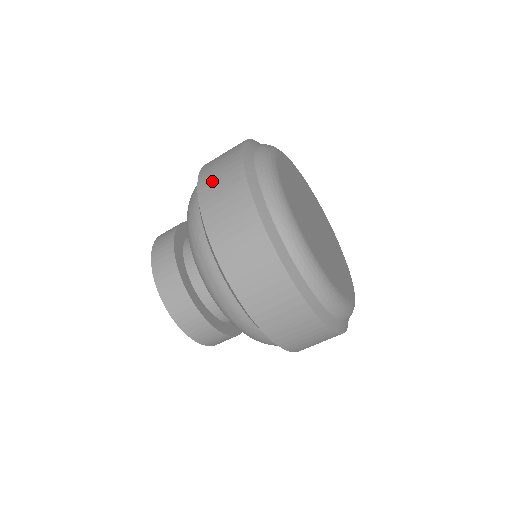
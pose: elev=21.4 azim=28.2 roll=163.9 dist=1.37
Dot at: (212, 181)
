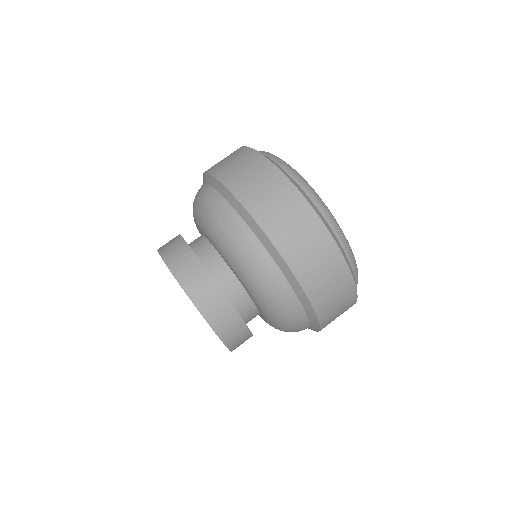
Dot at: (232, 171)
